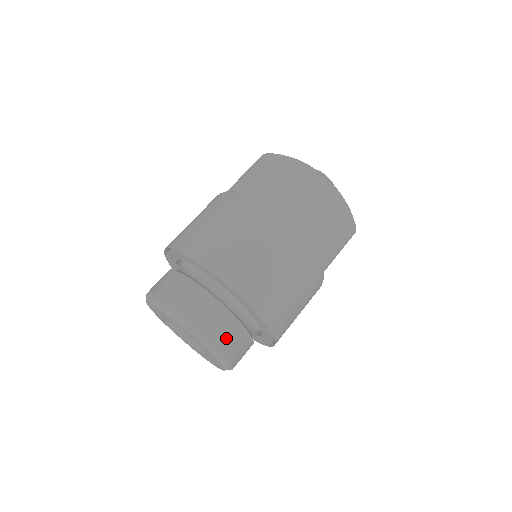
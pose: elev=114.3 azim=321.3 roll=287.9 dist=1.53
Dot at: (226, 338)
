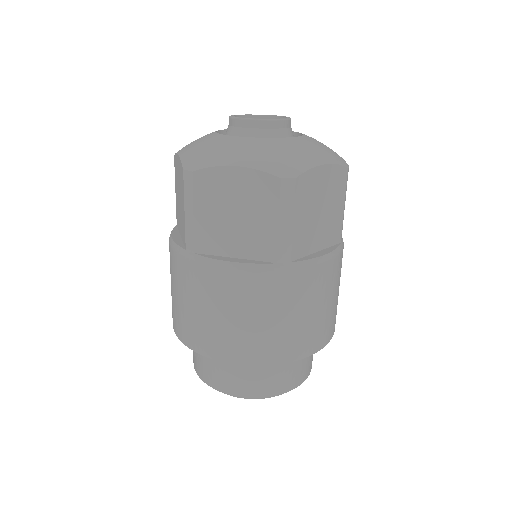
Dot at: (241, 384)
